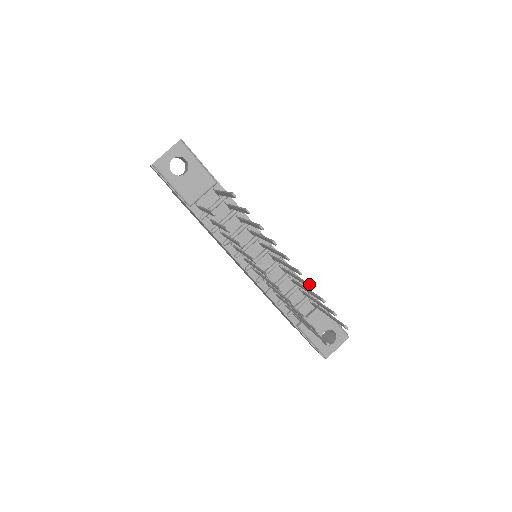
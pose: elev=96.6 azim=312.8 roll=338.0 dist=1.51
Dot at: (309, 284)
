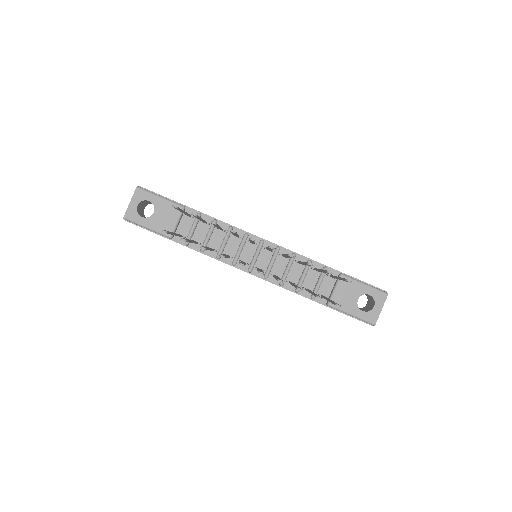
Dot at: (287, 255)
